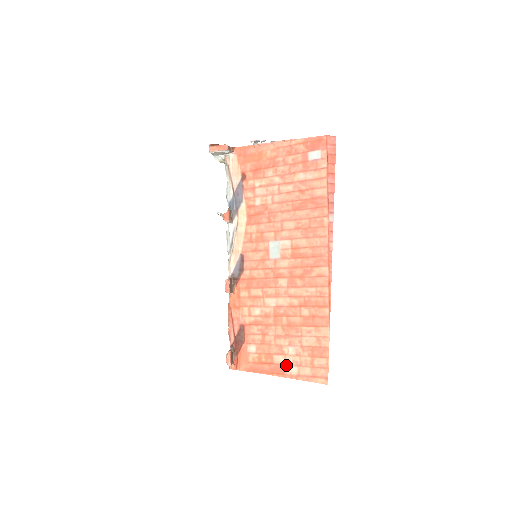
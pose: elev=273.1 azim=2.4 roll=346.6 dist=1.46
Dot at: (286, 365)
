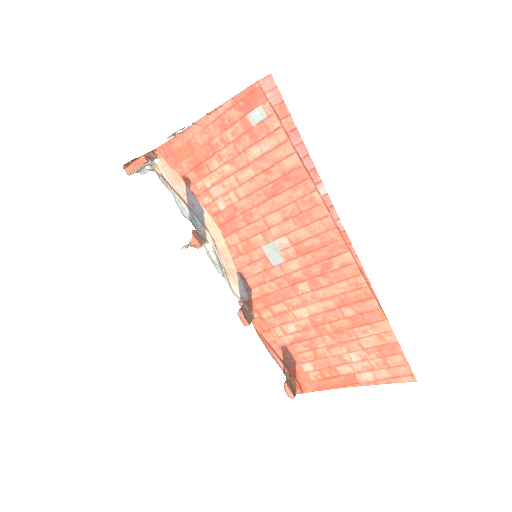
Dot at: (356, 373)
